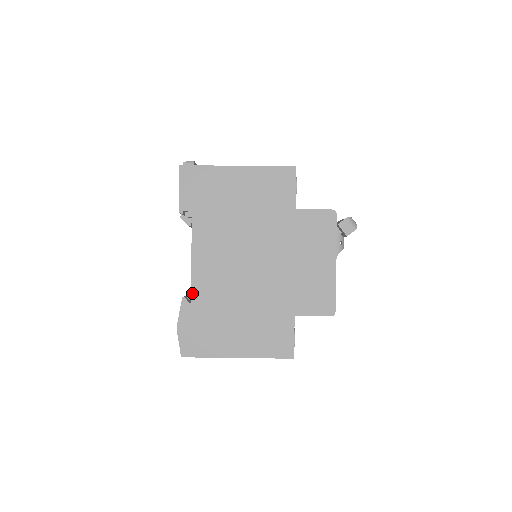
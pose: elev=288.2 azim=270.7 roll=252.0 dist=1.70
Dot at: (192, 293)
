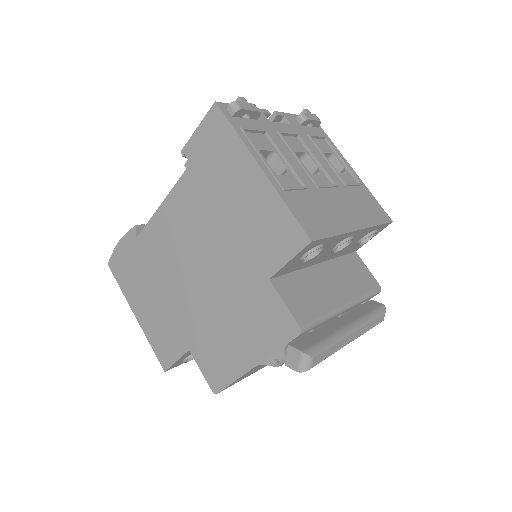
Dot at: (142, 231)
